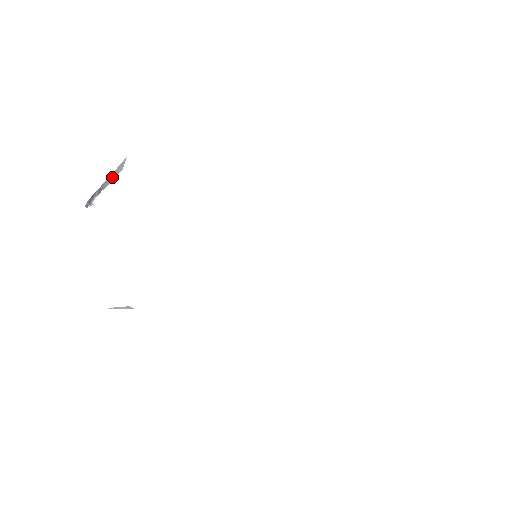
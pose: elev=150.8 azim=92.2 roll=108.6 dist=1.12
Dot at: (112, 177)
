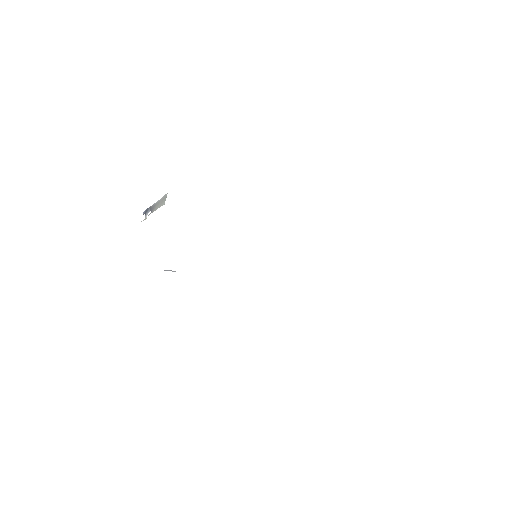
Dot at: (158, 205)
